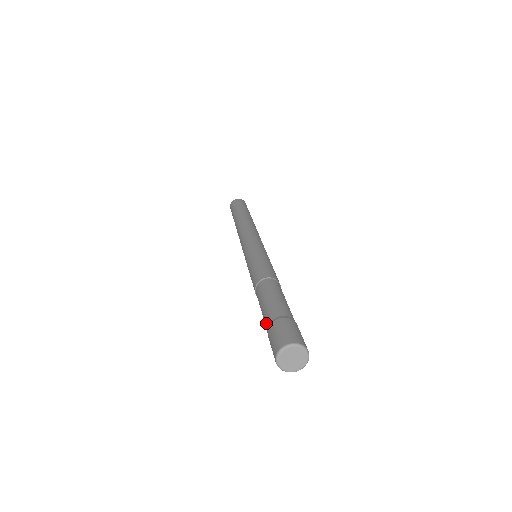
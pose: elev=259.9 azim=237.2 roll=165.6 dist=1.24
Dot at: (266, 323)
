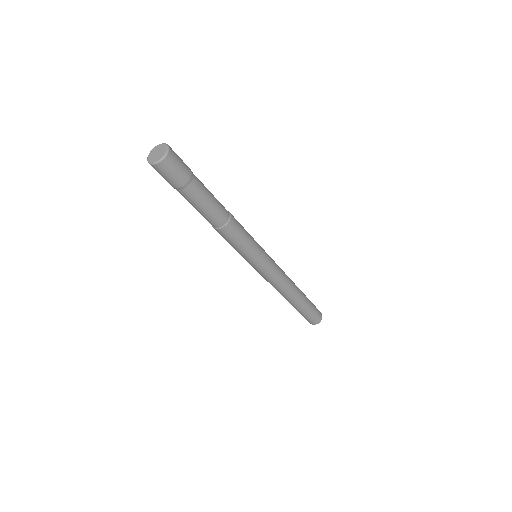
Dot at: occluded
